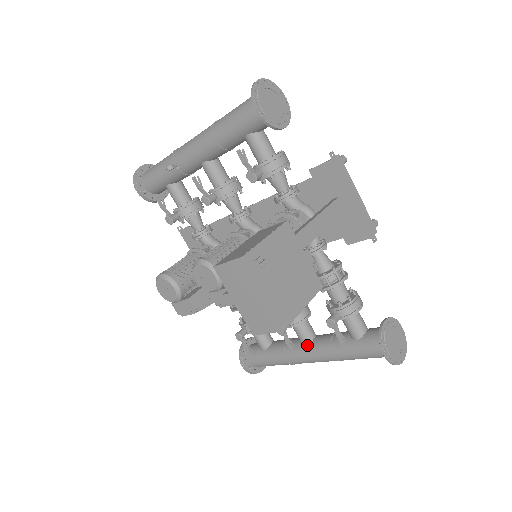
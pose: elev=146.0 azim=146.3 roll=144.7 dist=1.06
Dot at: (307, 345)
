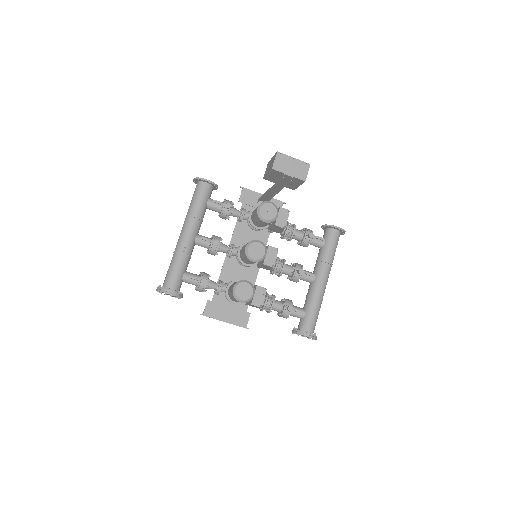
Dot at: (315, 277)
